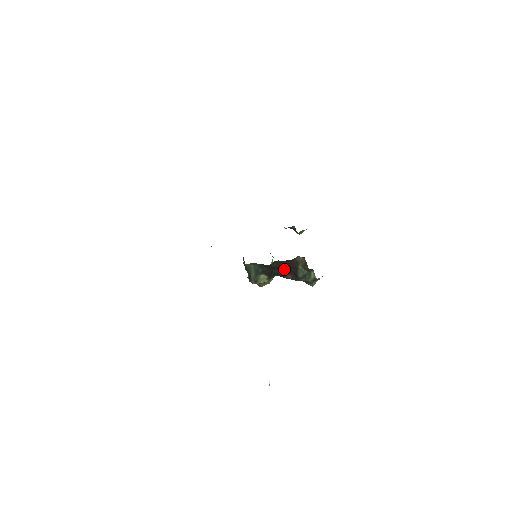
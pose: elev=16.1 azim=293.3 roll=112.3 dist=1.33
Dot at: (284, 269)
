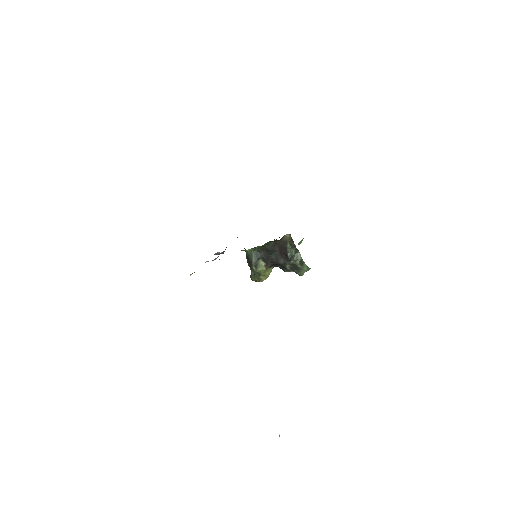
Dot at: (277, 254)
